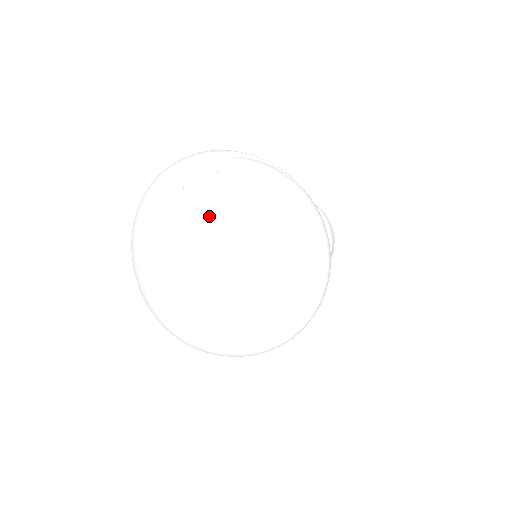
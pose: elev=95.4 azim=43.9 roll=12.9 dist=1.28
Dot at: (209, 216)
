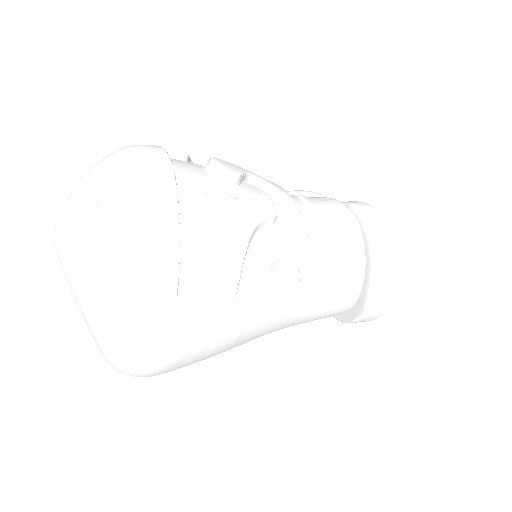
Dot at: (65, 257)
